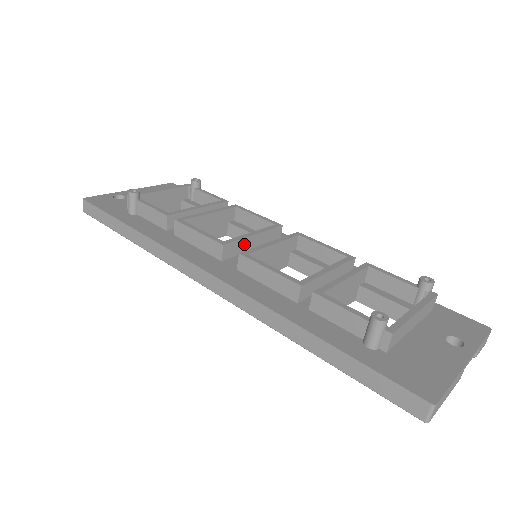
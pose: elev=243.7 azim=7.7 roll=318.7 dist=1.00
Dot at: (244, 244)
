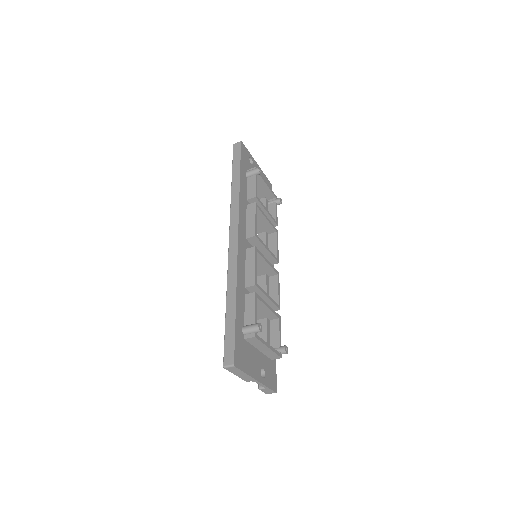
Dot at: (260, 246)
